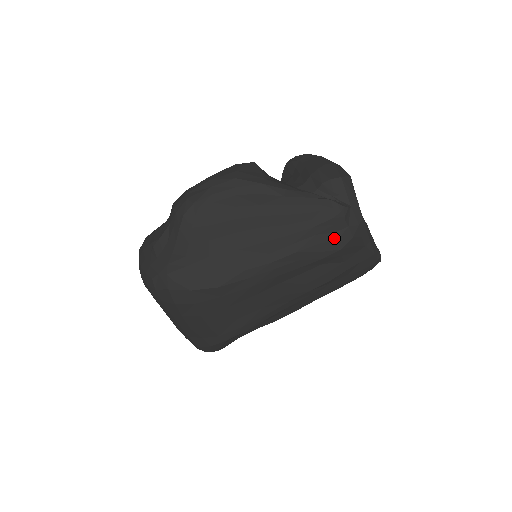
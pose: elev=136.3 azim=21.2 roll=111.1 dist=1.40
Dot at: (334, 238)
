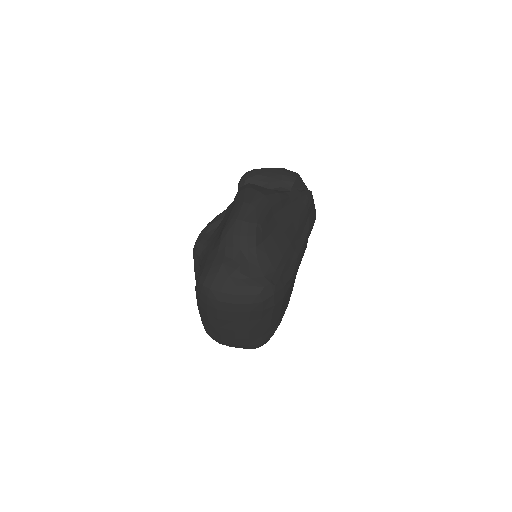
Dot at: (313, 214)
